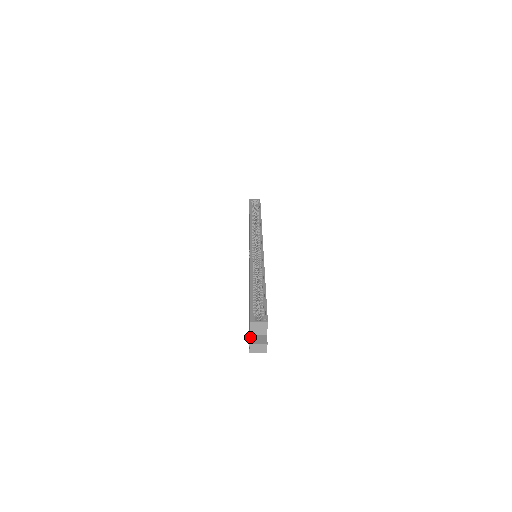
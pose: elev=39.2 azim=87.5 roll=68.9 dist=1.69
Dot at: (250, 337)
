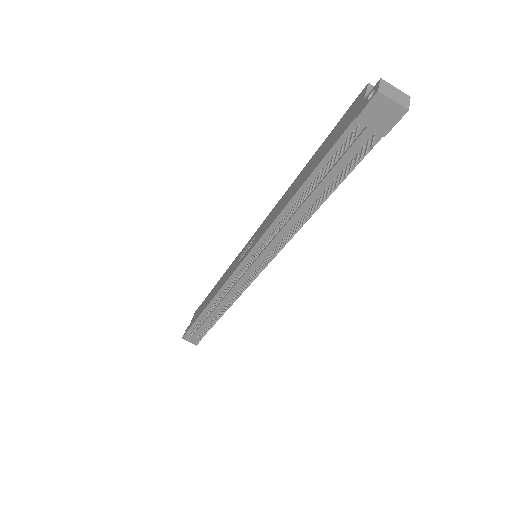
Dot at: (369, 93)
